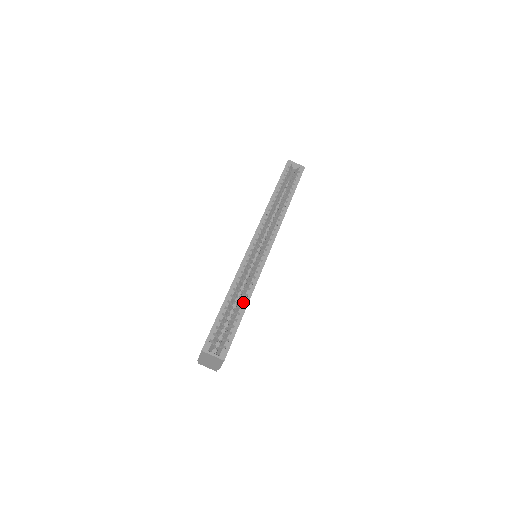
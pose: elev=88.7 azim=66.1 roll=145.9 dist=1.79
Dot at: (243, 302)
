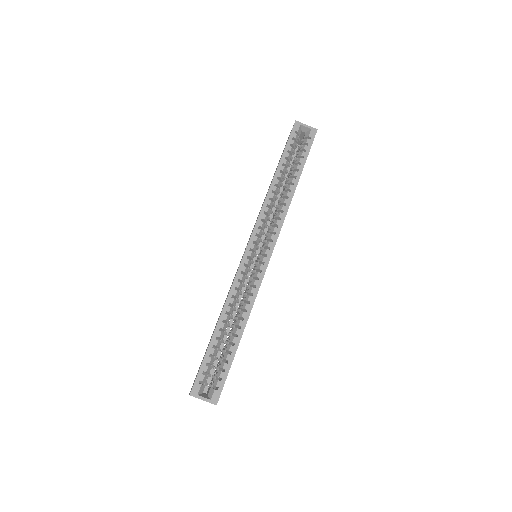
Dot at: (238, 329)
